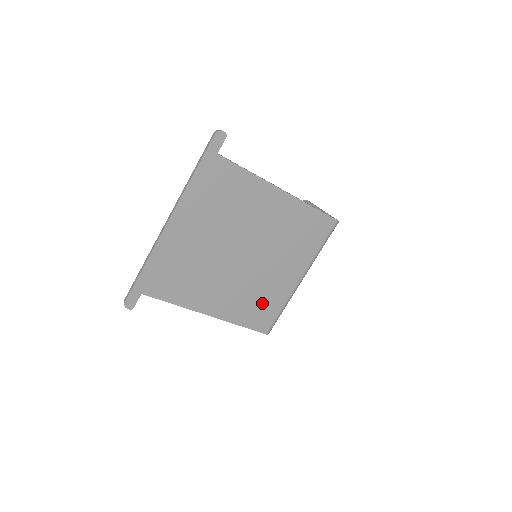
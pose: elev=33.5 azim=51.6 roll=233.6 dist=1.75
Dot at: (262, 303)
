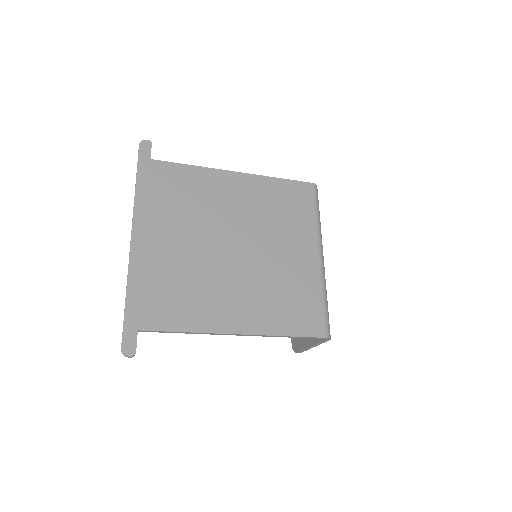
Dot at: (294, 298)
